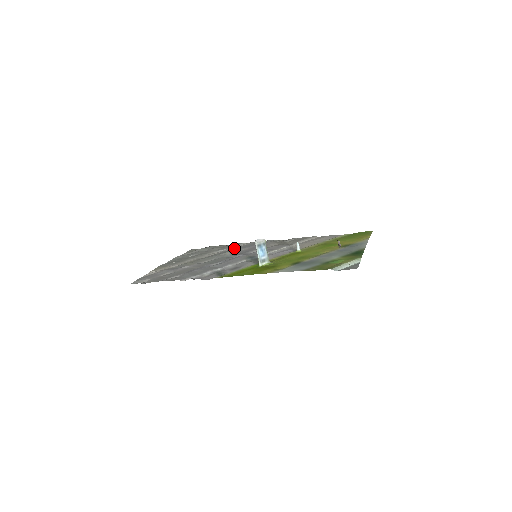
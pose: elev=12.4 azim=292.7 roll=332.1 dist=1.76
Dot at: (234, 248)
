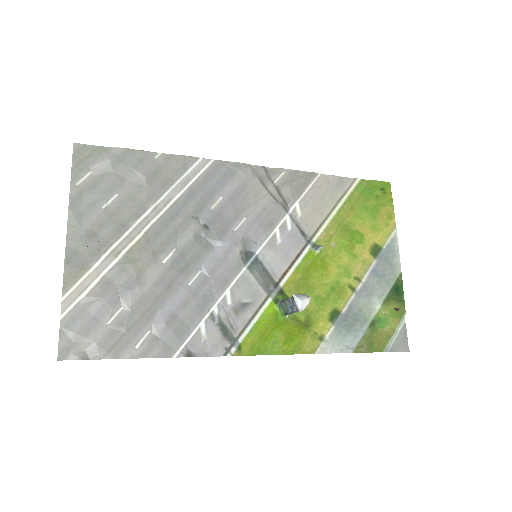
Dot at: (190, 188)
